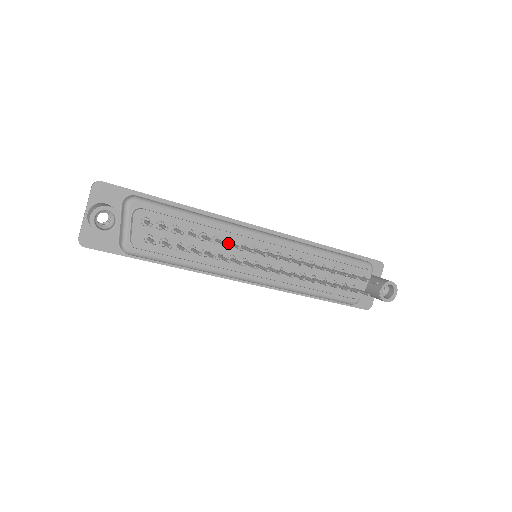
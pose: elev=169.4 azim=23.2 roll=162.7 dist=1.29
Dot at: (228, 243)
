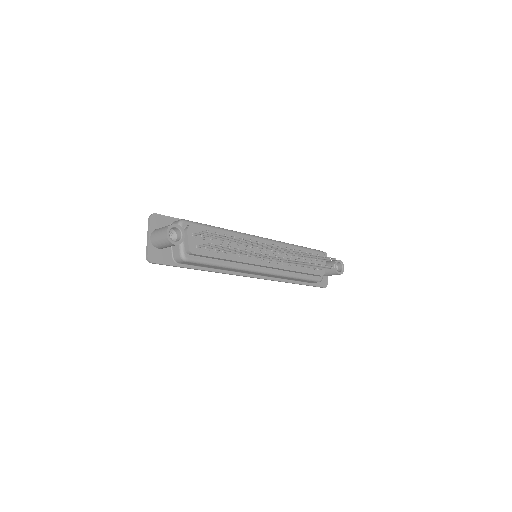
Dot at: (244, 245)
